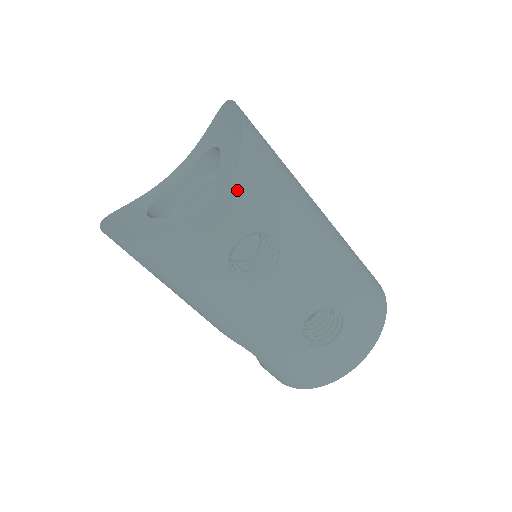
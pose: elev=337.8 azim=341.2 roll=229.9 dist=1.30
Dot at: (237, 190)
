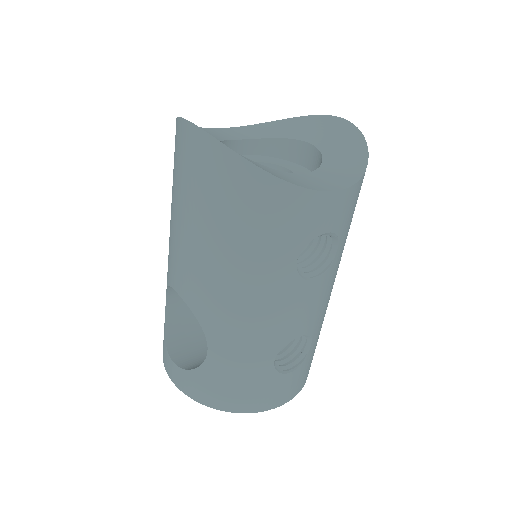
Dot at: (355, 191)
